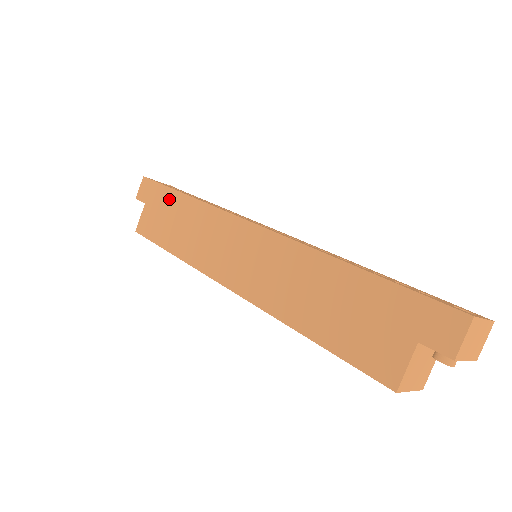
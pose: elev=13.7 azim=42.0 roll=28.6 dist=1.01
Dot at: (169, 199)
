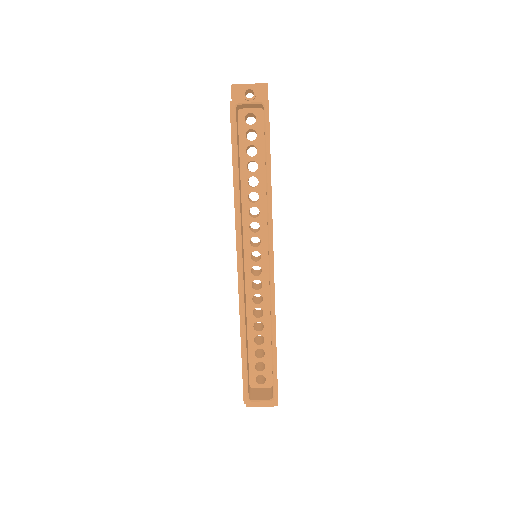
Dot at: occluded
